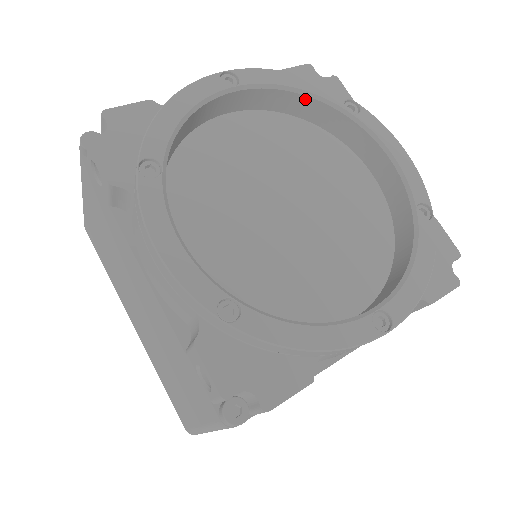
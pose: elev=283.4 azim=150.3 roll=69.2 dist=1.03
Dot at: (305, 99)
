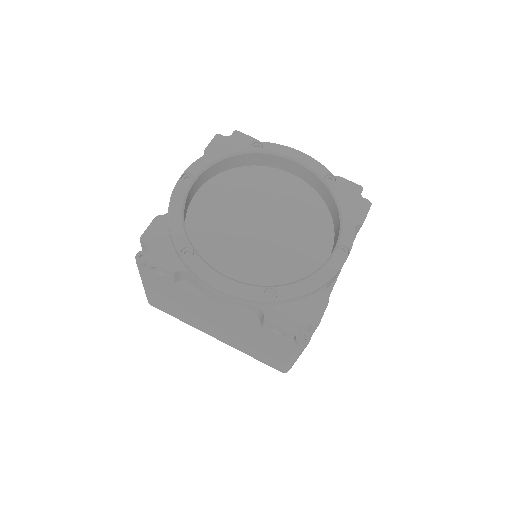
Dot at: (230, 159)
